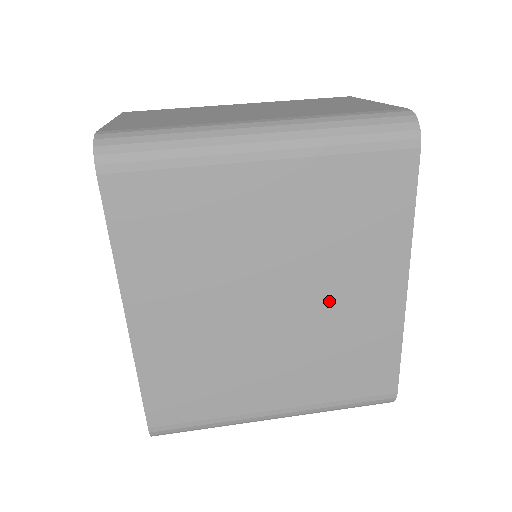
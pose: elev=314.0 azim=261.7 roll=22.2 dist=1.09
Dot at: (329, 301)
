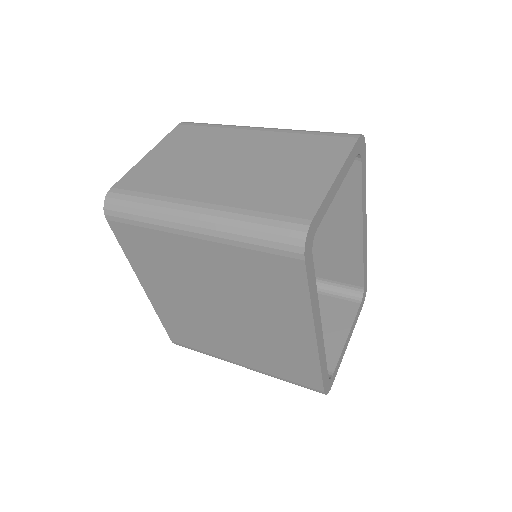
Dot at: (259, 324)
